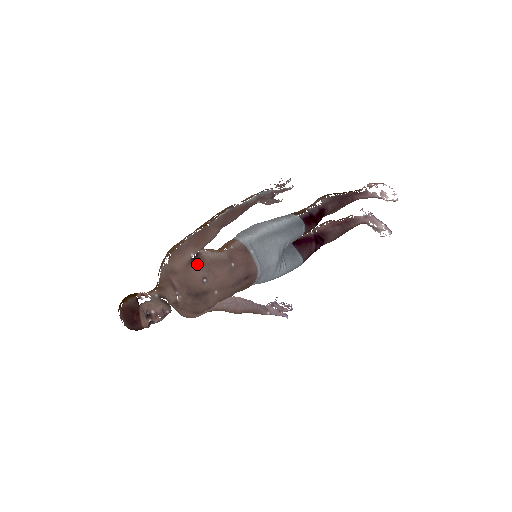
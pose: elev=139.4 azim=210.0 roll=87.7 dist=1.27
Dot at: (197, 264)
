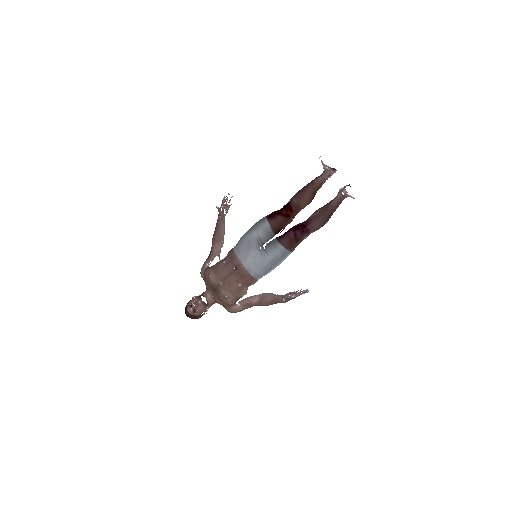
Dot at: (208, 268)
